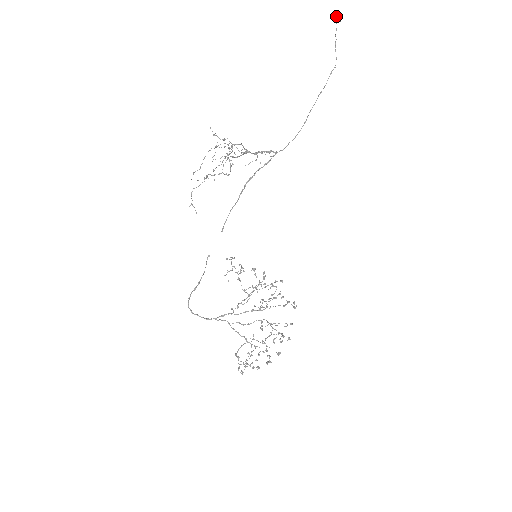
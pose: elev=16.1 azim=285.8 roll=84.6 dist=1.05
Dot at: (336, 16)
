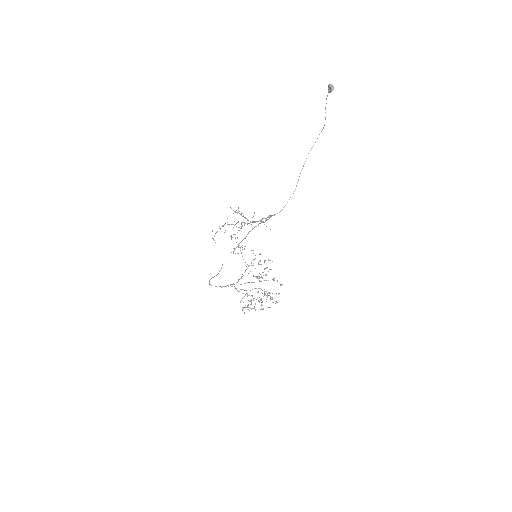
Dot at: (328, 90)
